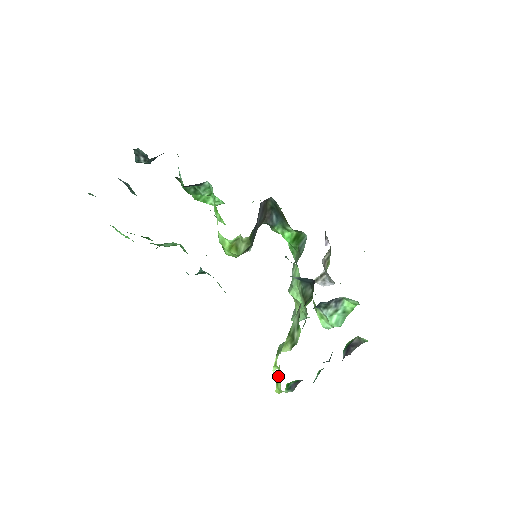
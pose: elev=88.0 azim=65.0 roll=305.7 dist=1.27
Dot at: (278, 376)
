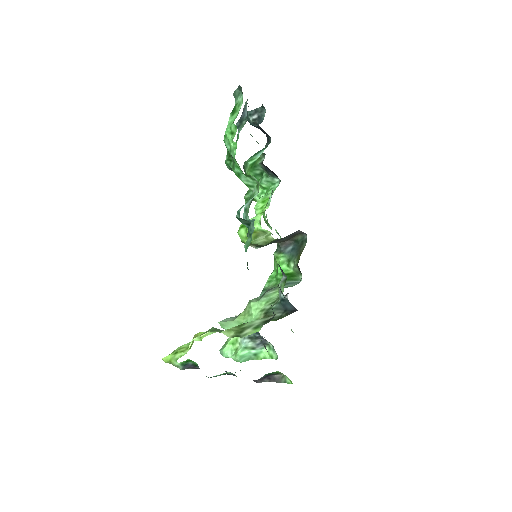
Dot at: (184, 348)
